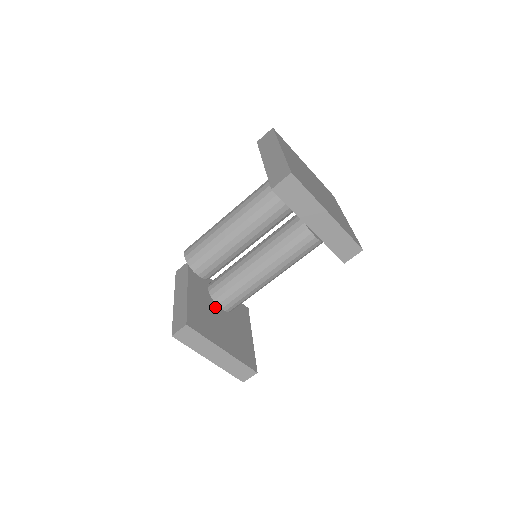
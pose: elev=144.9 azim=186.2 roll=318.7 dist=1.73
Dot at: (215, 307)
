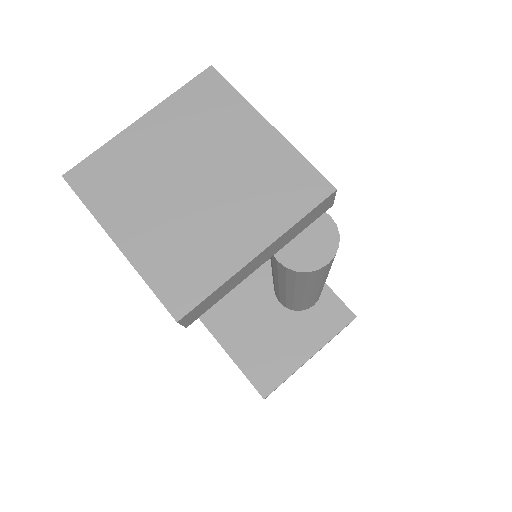
Dot at: (268, 297)
